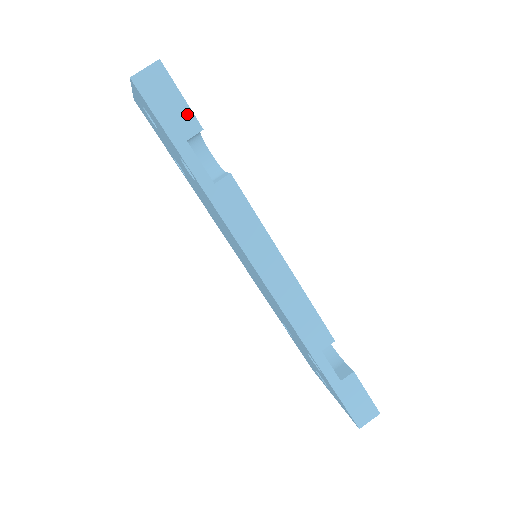
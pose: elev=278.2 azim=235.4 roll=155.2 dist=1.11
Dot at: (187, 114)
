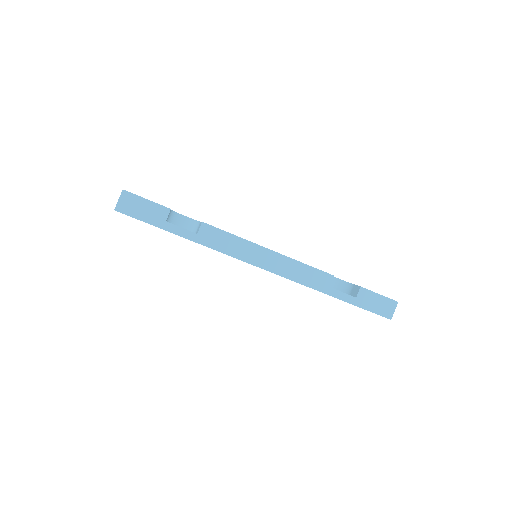
Dot at: (156, 207)
